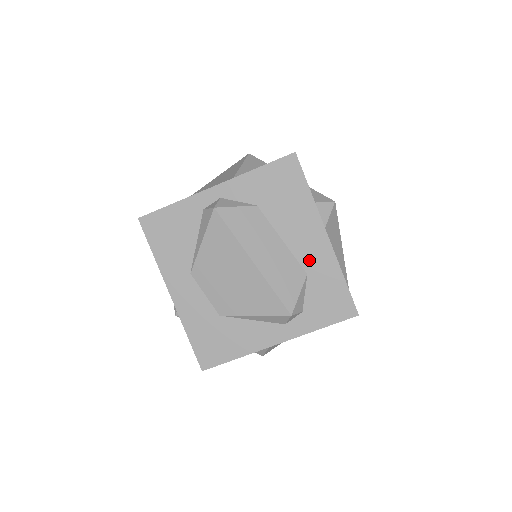
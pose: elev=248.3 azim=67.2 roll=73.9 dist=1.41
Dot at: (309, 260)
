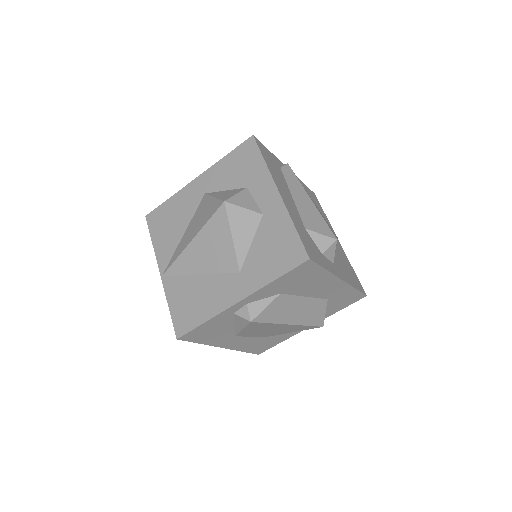
Dot at: (328, 294)
